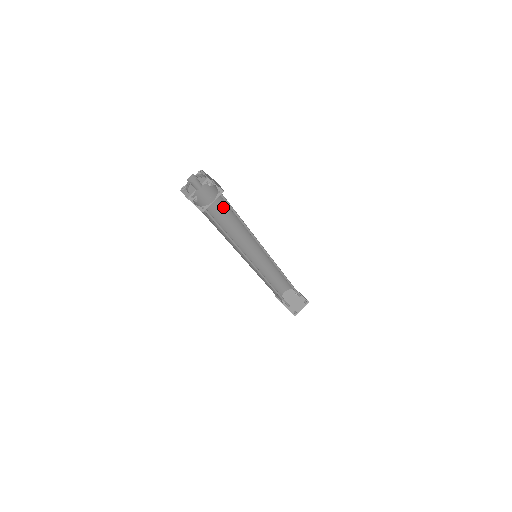
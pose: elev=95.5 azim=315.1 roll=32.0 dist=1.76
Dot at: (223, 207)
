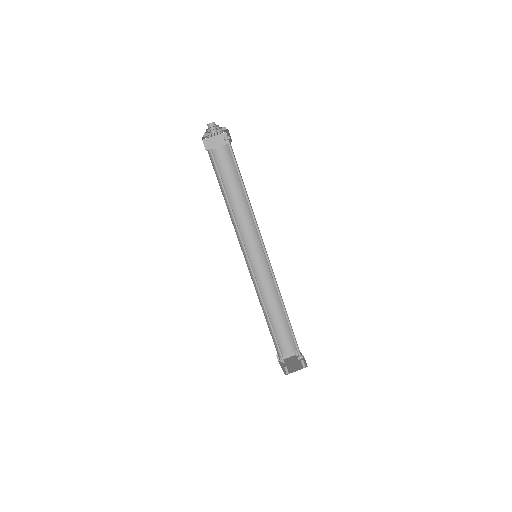
Dot at: (237, 181)
